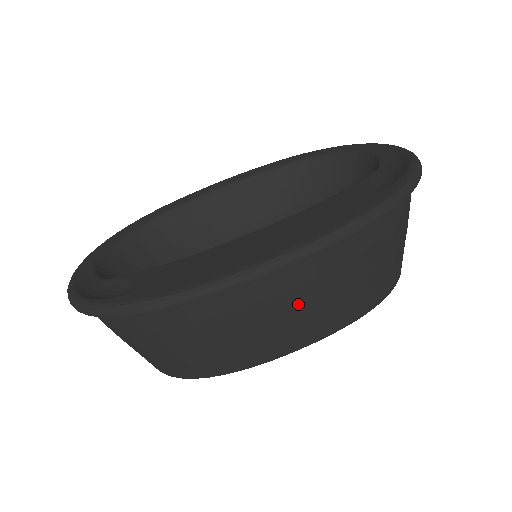
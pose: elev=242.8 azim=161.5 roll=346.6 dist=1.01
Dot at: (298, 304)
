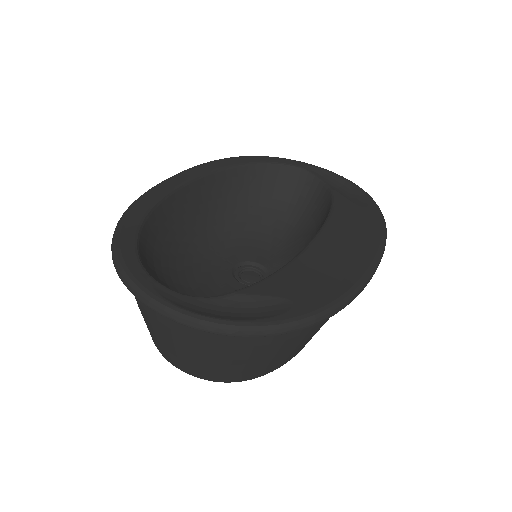
Dot at: occluded
